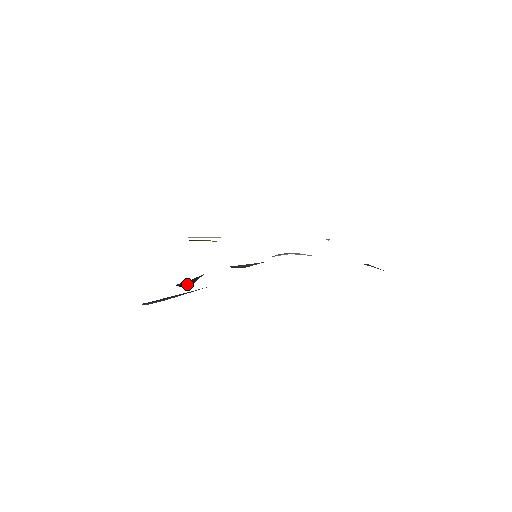
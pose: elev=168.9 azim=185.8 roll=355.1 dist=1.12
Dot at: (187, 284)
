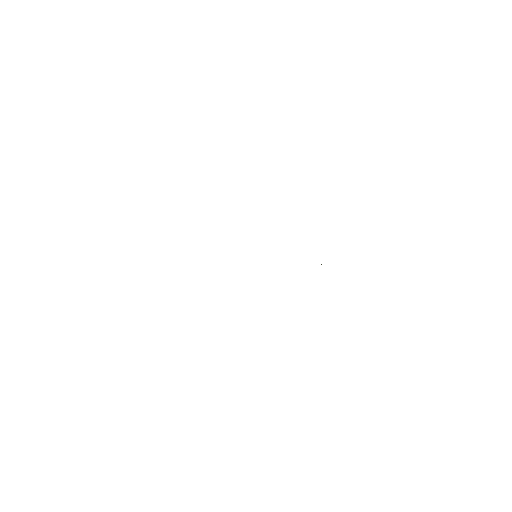
Dot at: occluded
